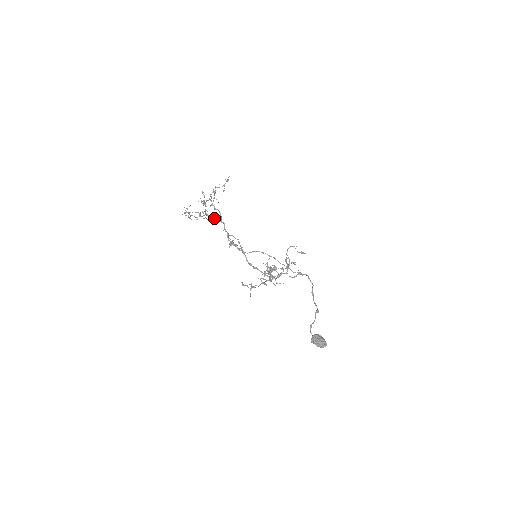
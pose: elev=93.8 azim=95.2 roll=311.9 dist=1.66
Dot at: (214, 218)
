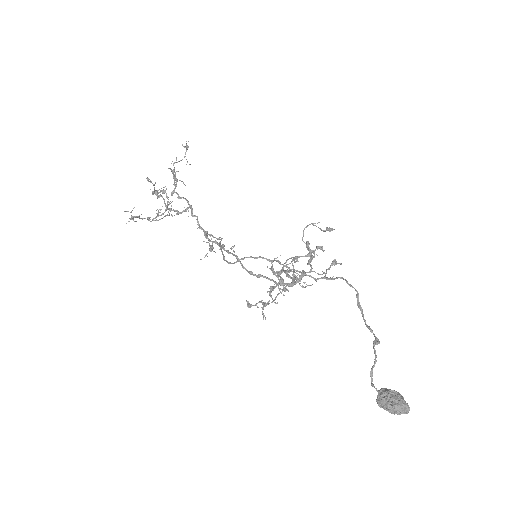
Dot at: (182, 211)
